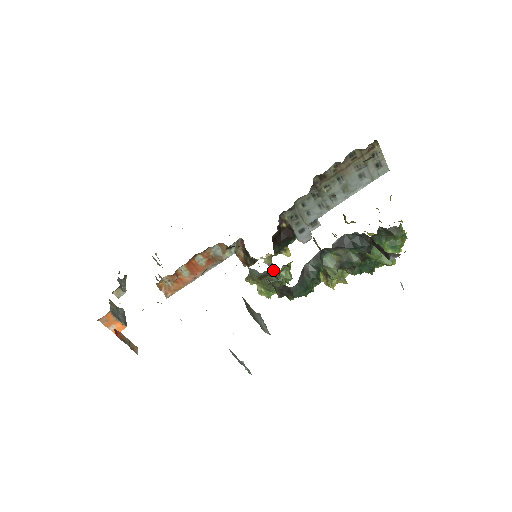
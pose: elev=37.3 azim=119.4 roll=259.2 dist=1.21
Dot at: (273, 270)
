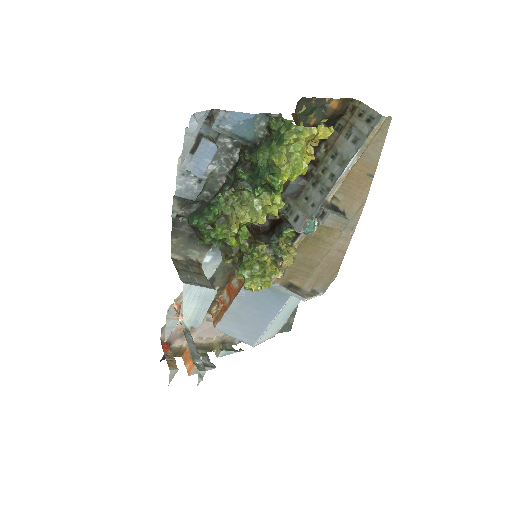
Dot at: (239, 247)
